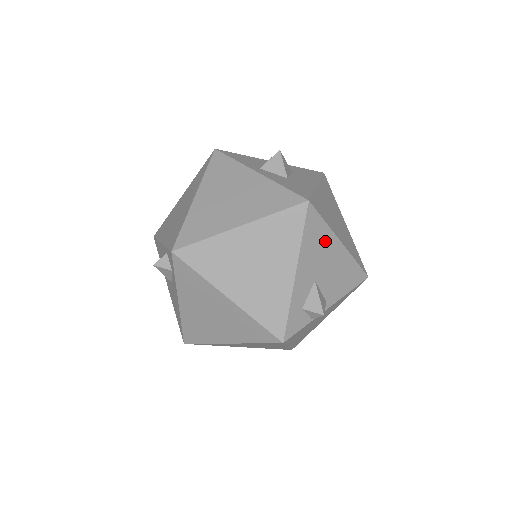
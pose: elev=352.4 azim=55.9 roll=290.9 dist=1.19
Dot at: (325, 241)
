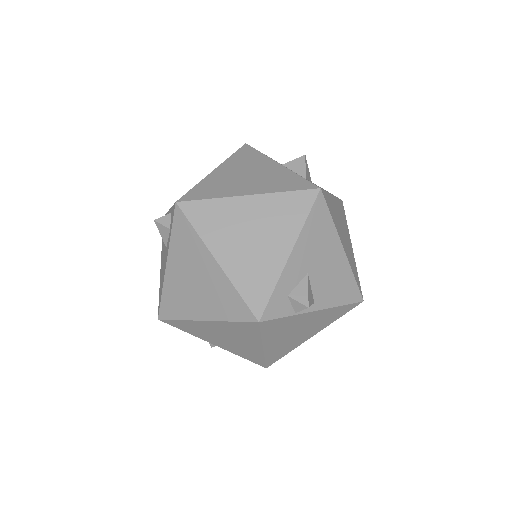
Dot at: (327, 238)
